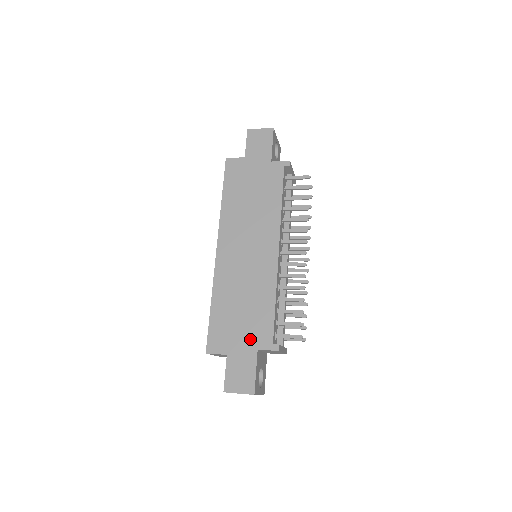
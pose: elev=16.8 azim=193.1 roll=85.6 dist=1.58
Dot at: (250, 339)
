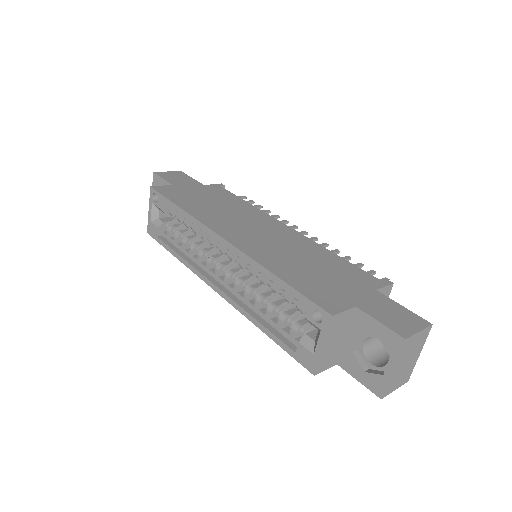
Dot at: (357, 285)
